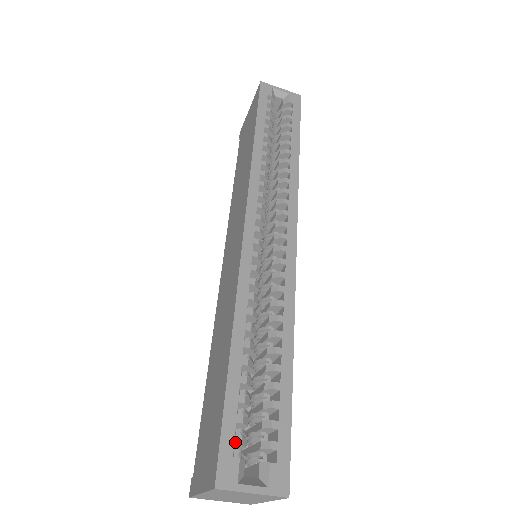
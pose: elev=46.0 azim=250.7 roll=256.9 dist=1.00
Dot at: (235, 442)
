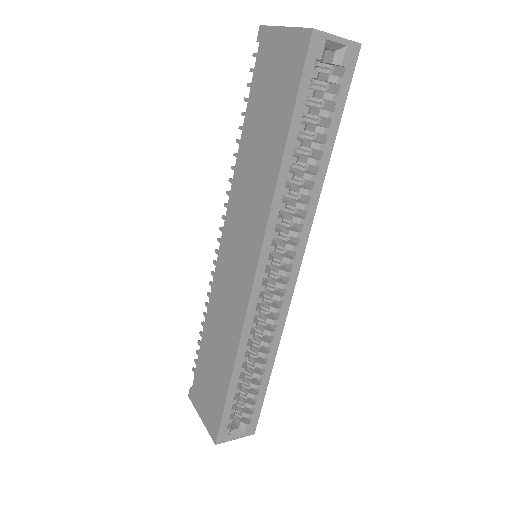
Dot at: occluded
